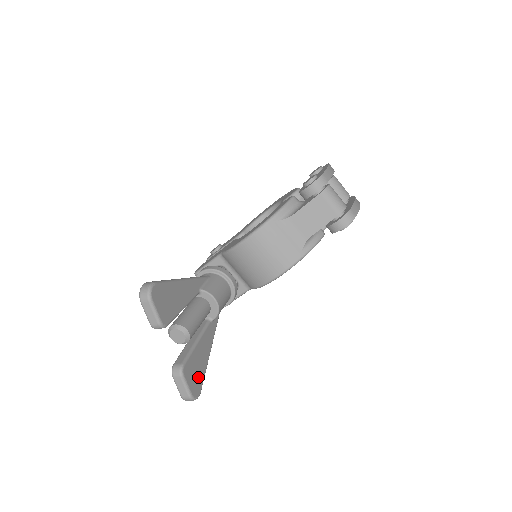
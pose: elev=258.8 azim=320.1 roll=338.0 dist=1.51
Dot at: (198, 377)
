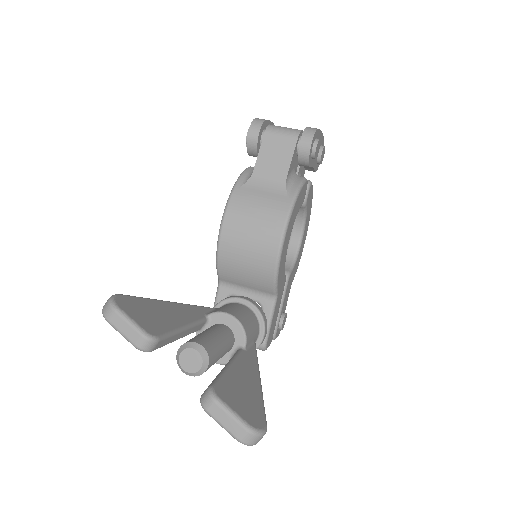
Dot at: (250, 405)
